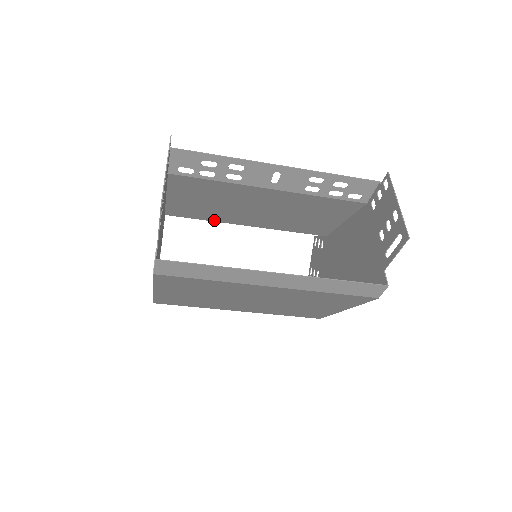
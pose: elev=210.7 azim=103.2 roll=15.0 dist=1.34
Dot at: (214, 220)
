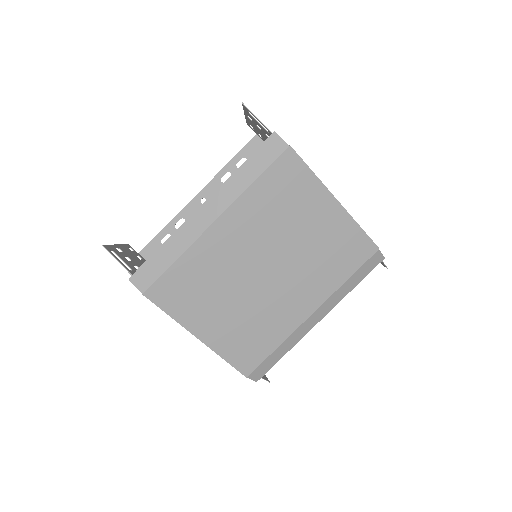
Dot at: occluded
